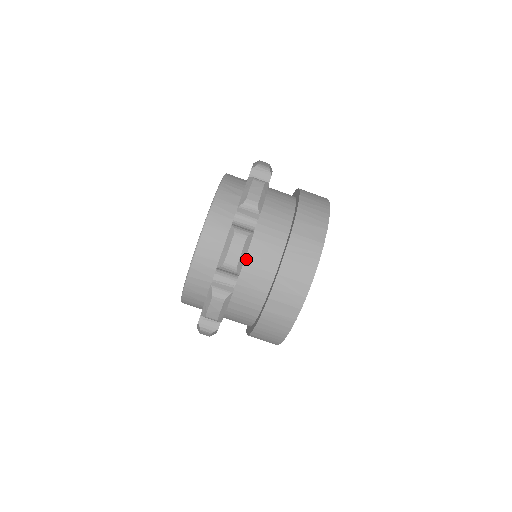
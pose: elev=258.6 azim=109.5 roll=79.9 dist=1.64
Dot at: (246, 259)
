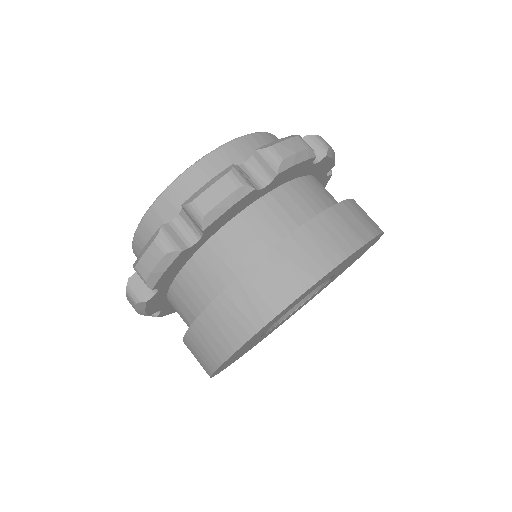
Dot at: (314, 177)
